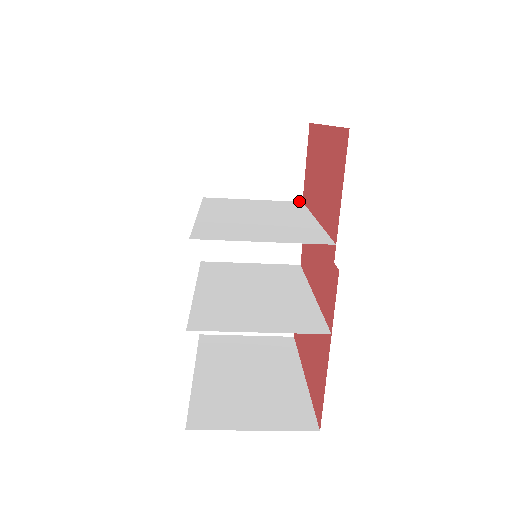
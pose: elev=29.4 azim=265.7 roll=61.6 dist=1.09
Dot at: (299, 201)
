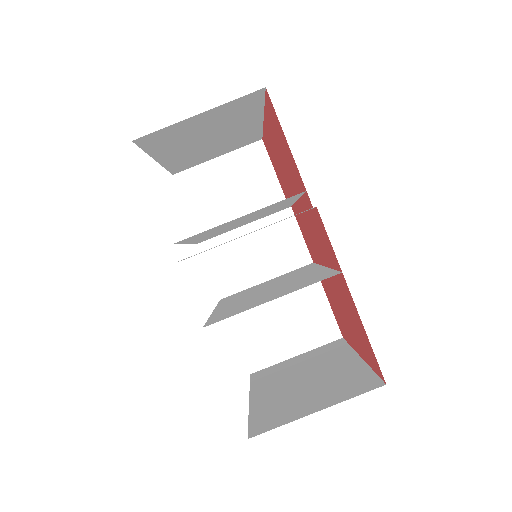
Dot at: occluded
